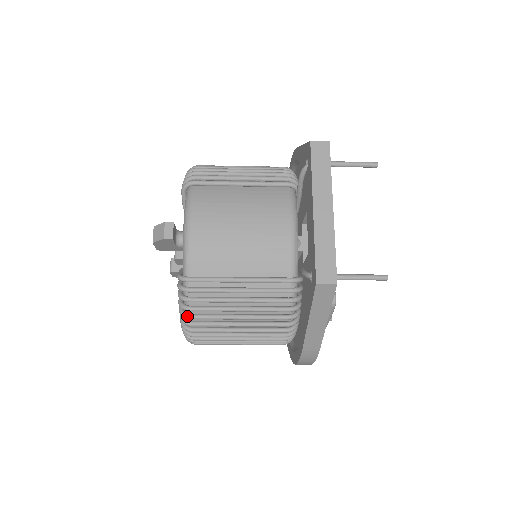
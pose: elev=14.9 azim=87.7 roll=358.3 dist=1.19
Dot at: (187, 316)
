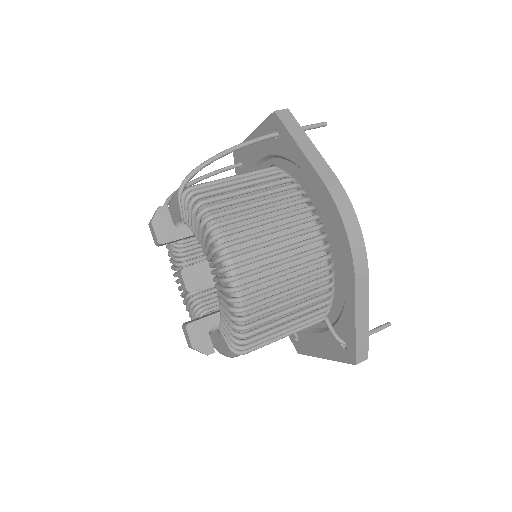
Dot at: occluded
